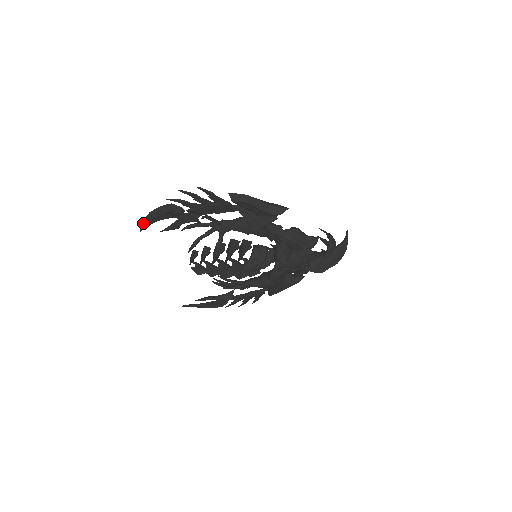
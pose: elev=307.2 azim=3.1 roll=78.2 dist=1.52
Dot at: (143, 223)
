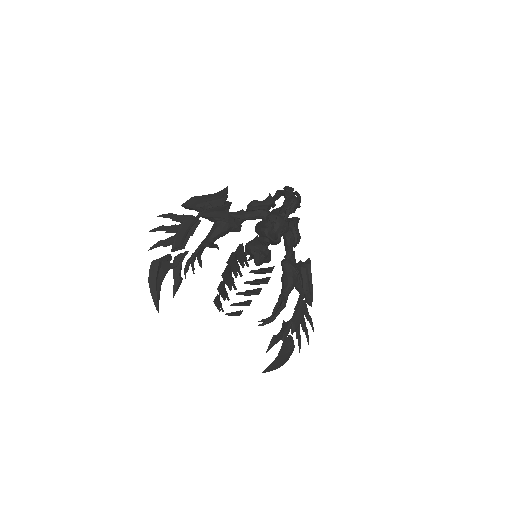
Dot at: (153, 299)
